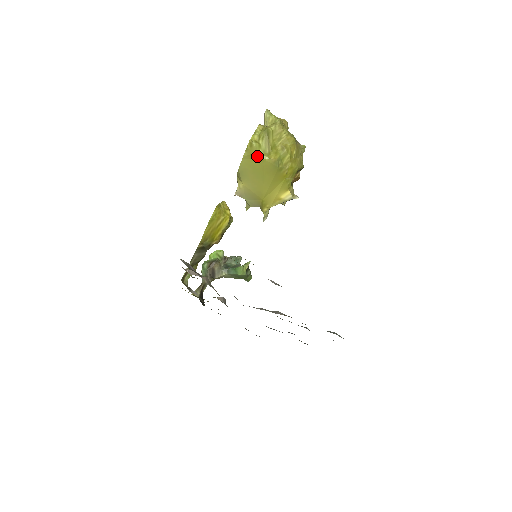
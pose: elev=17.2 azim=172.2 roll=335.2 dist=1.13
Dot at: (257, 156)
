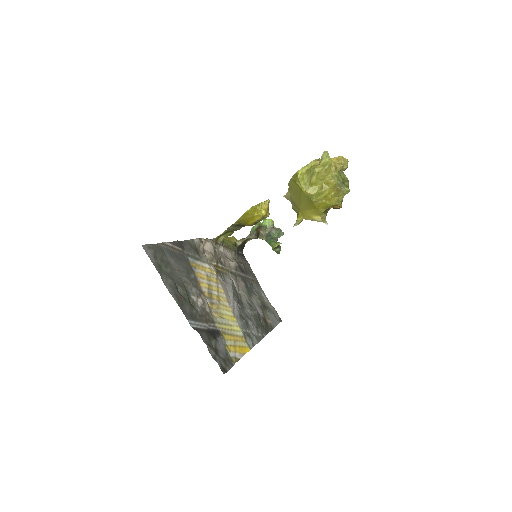
Dot at: (299, 185)
